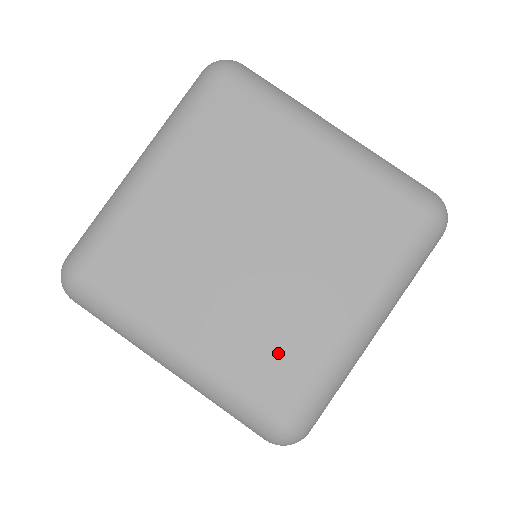
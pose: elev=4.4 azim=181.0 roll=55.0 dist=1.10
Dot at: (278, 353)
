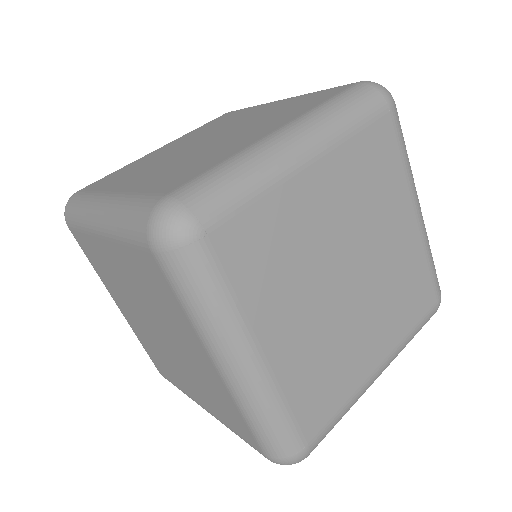
Dot at: (161, 363)
